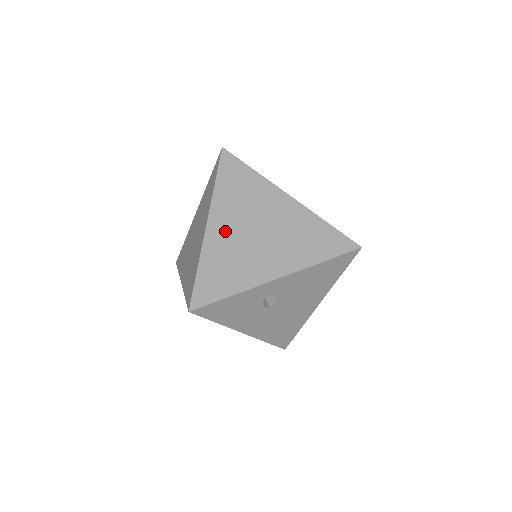
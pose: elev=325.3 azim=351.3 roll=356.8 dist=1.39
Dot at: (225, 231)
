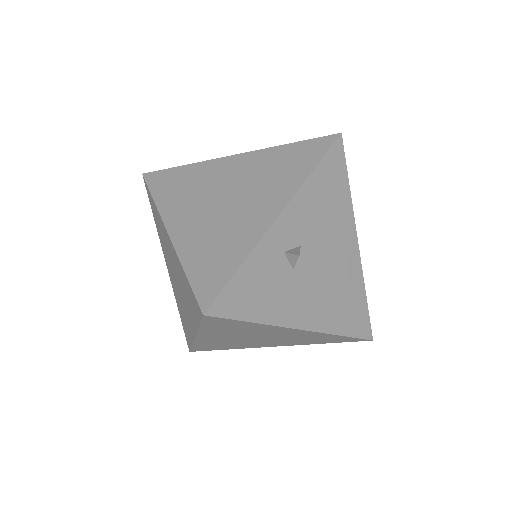
Dot at: (191, 222)
